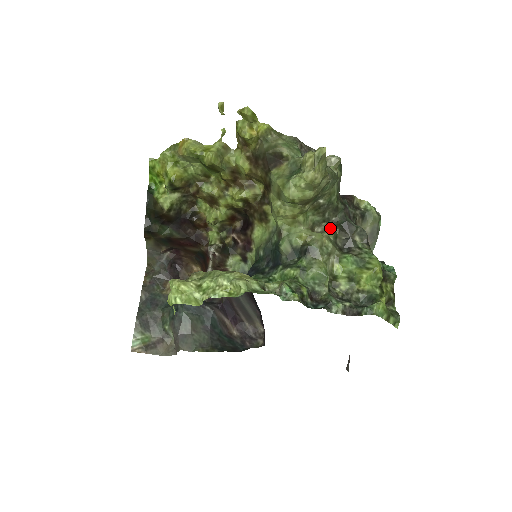
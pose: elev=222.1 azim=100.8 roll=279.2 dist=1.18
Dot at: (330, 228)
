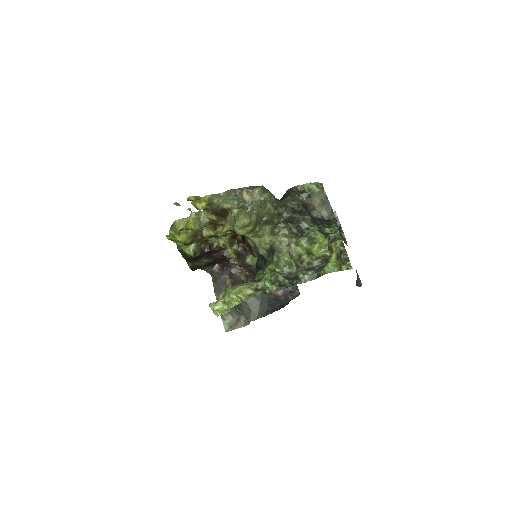
Dot at: (283, 226)
